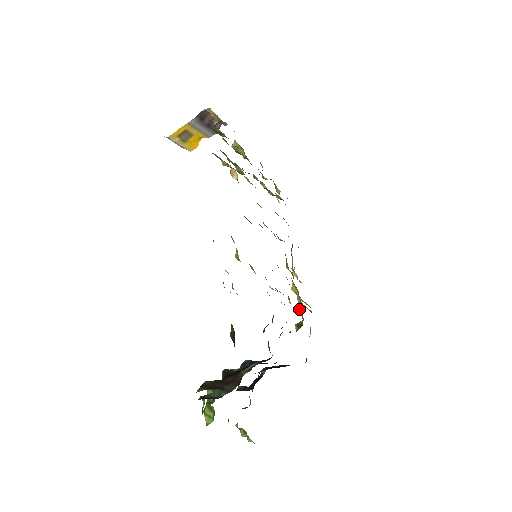
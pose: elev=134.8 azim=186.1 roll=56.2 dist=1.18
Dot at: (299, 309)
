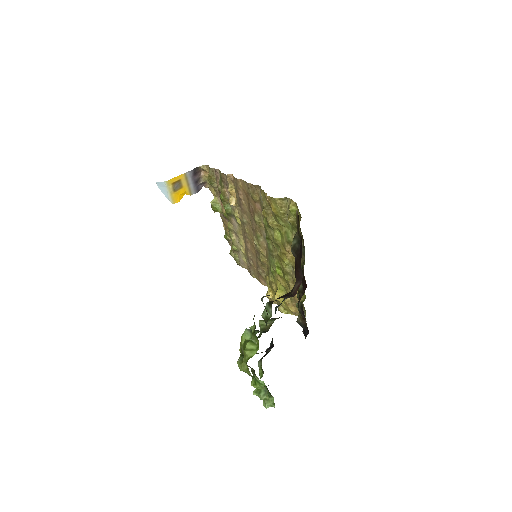
Dot at: occluded
